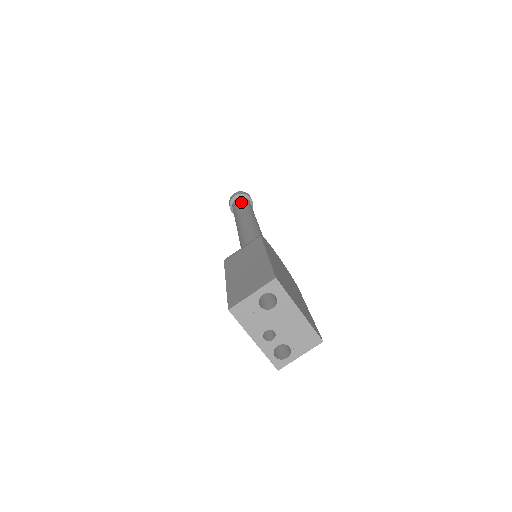
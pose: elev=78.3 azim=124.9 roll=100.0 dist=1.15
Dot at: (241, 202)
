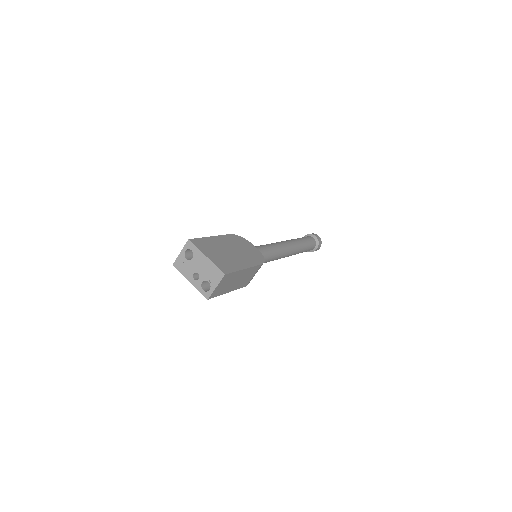
Dot at: occluded
